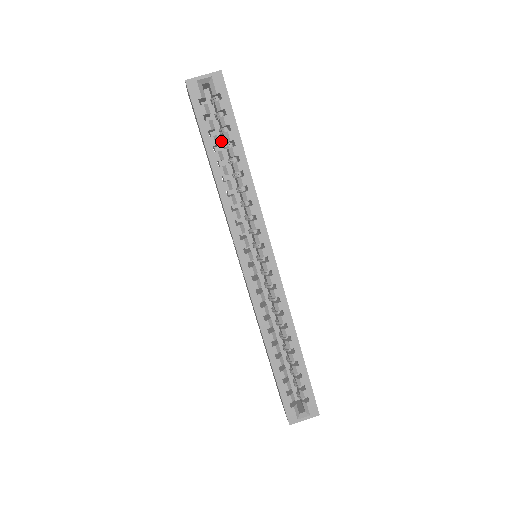
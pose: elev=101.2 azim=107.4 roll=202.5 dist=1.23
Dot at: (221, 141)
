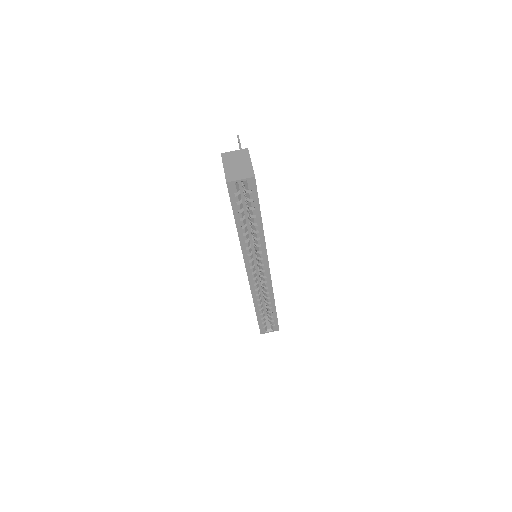
Dot at: (244, 198)
